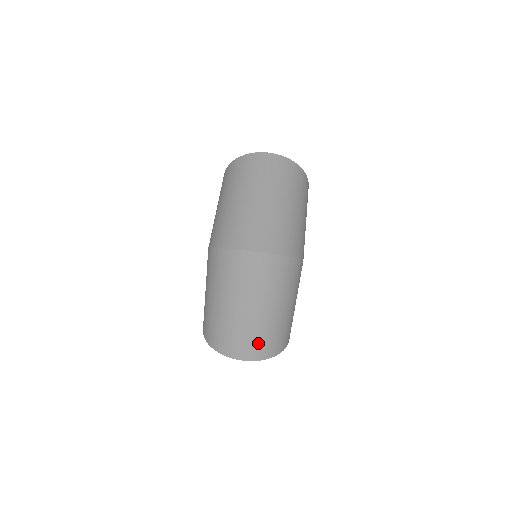
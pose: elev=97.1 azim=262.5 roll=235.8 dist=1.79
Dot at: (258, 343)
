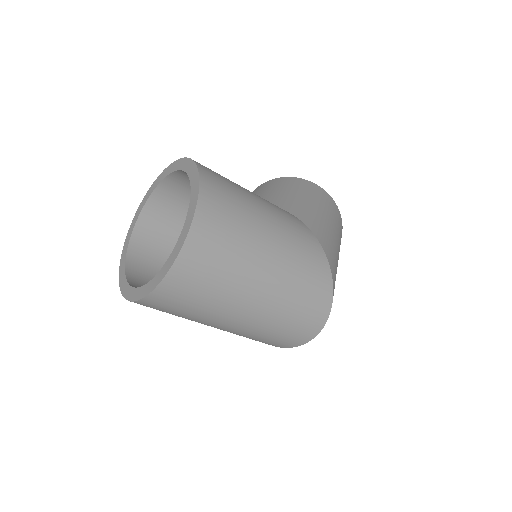
Dot at: occluded
